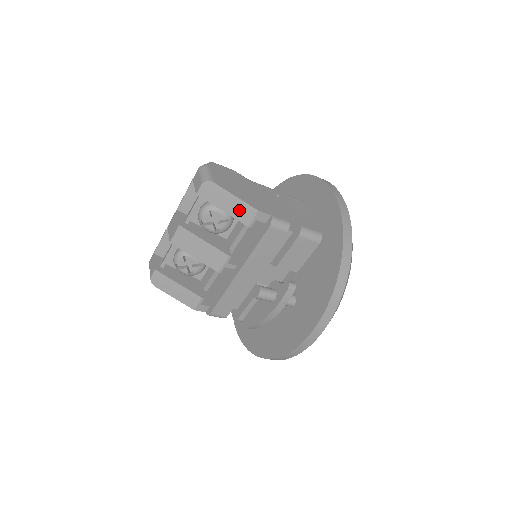
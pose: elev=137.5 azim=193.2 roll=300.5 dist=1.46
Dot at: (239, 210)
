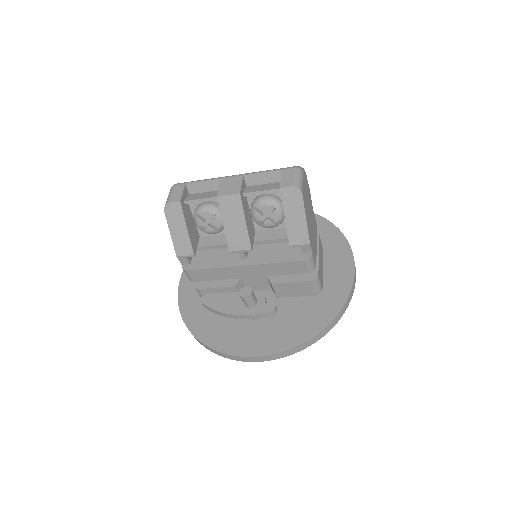
Dot at: (297, 229)
